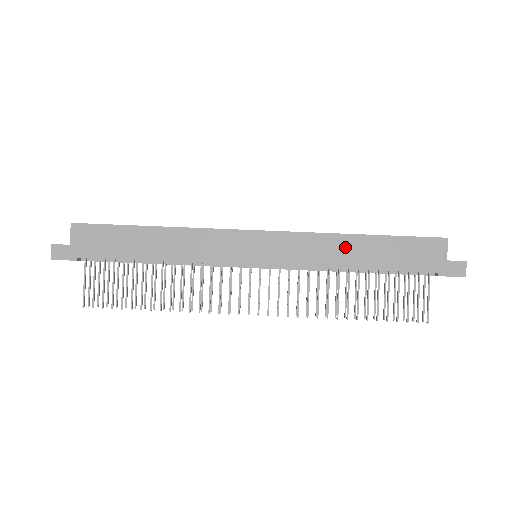
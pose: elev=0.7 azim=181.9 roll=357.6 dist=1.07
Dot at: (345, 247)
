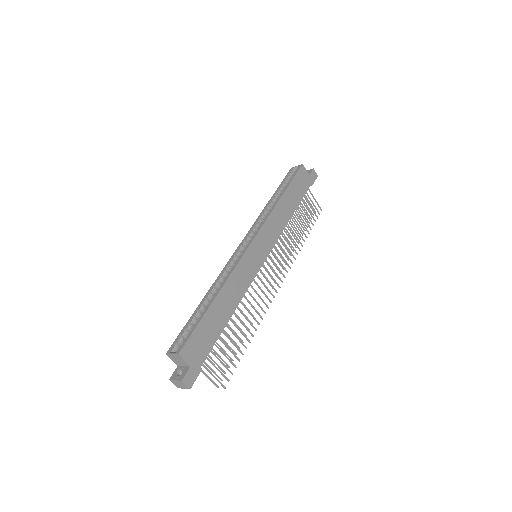
Dot at: (283, 209)
